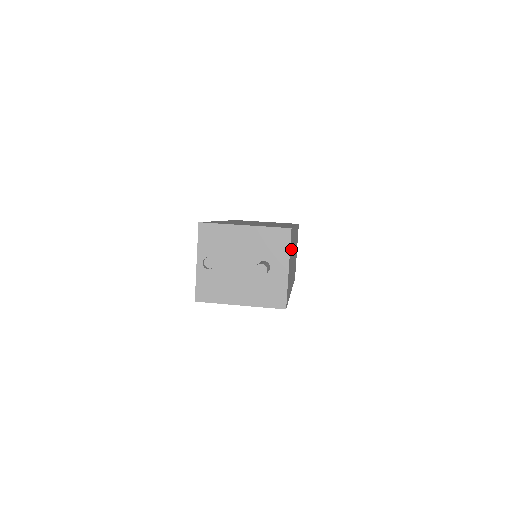
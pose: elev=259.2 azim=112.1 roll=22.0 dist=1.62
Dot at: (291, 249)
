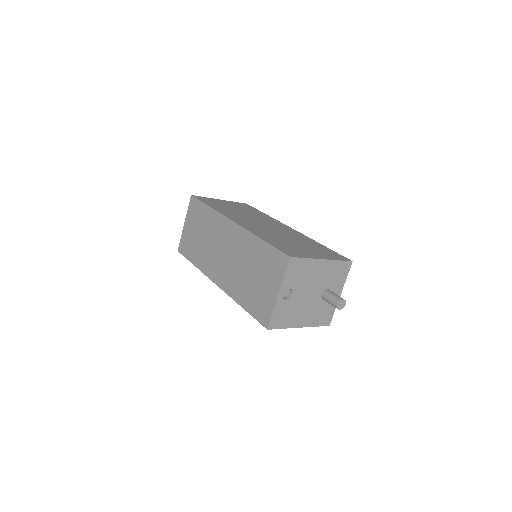
Dot at: occluded
